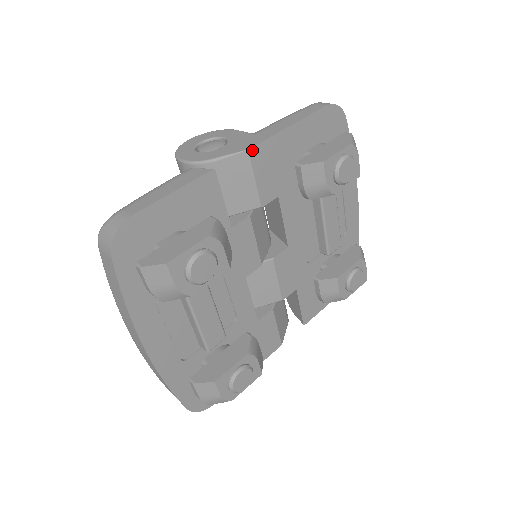
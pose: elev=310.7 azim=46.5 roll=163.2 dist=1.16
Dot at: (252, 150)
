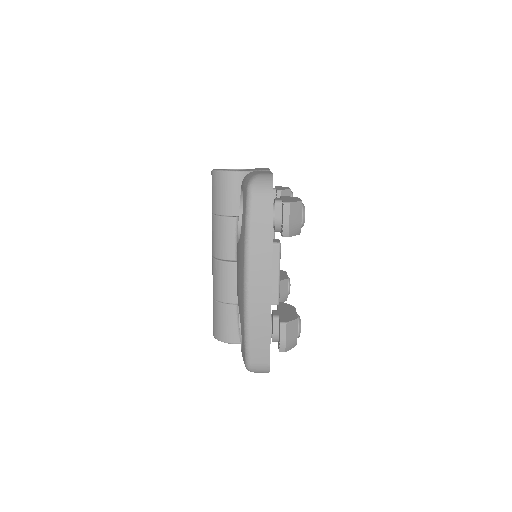
Dot at: occluded
